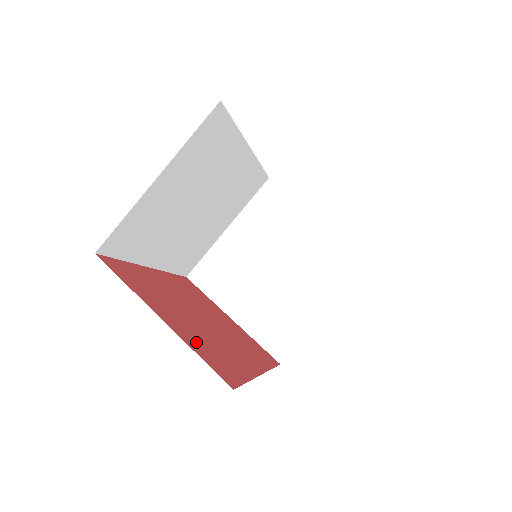
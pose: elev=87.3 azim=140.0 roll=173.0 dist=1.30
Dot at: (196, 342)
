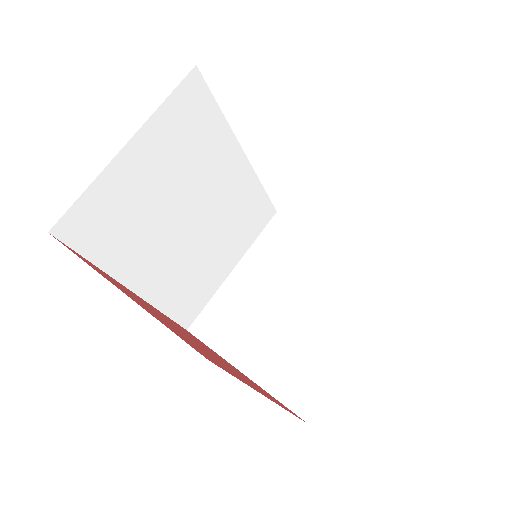
Dot at: (165, 323)
